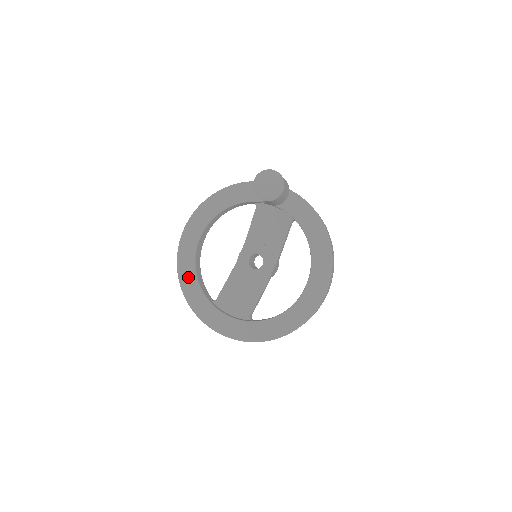
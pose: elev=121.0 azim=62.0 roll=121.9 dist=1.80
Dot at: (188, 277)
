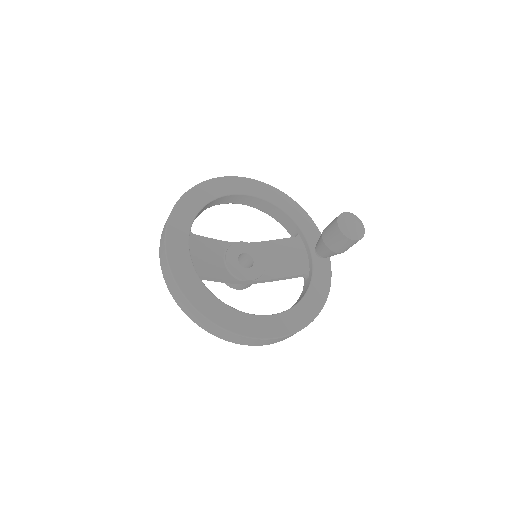
Dot at: (201, 196)
